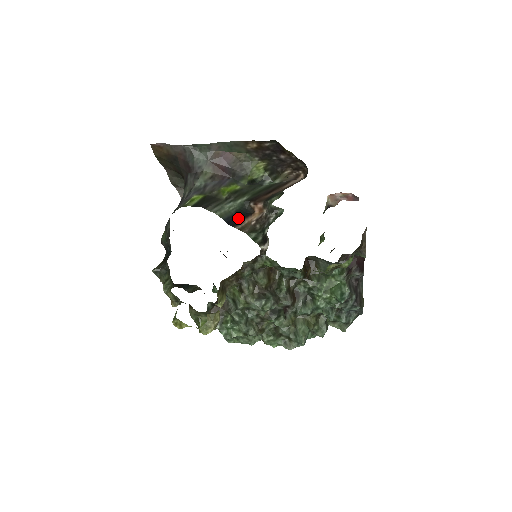
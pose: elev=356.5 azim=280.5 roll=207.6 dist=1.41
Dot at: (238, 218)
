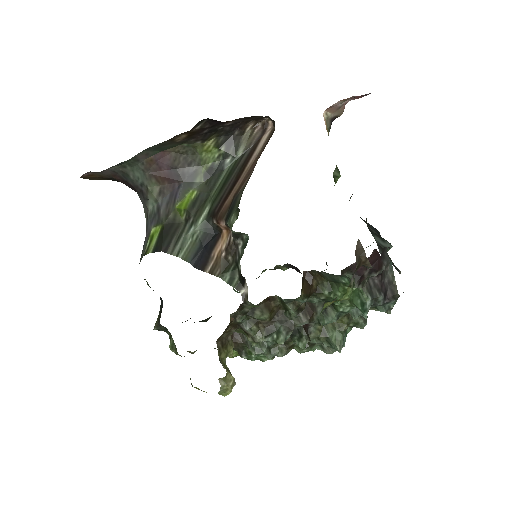
Dot at: (206, 251)
